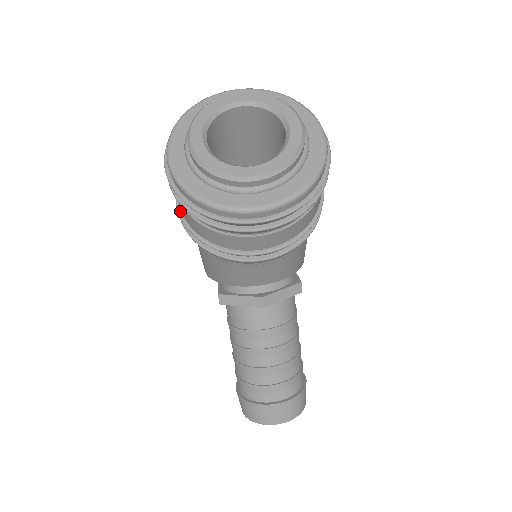
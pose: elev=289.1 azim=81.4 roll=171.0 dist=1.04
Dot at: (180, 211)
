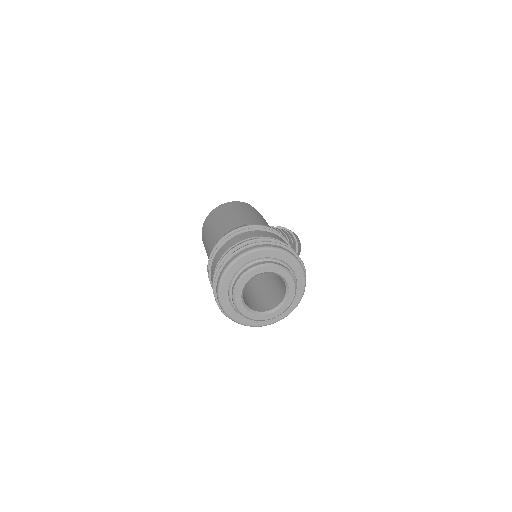
Dot at: occluded
